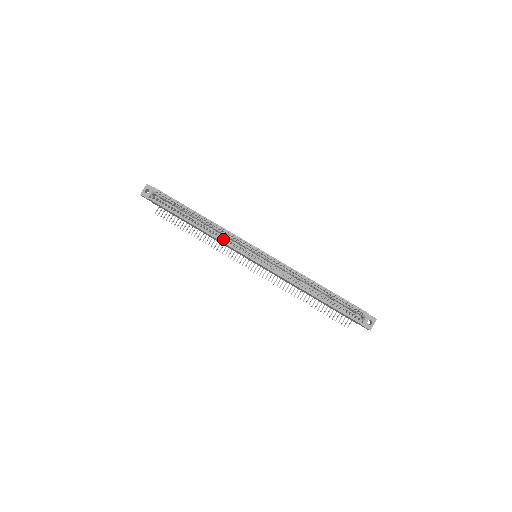
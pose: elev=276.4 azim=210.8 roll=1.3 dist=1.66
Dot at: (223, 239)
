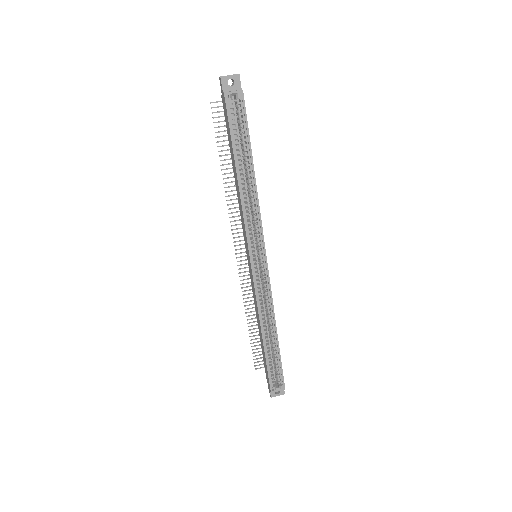
Dot at: (248, 217)
